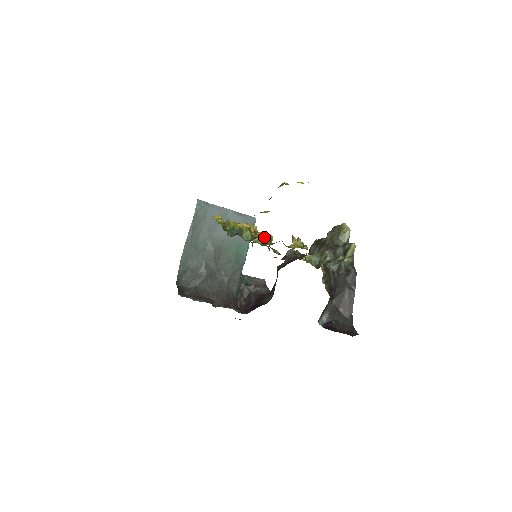
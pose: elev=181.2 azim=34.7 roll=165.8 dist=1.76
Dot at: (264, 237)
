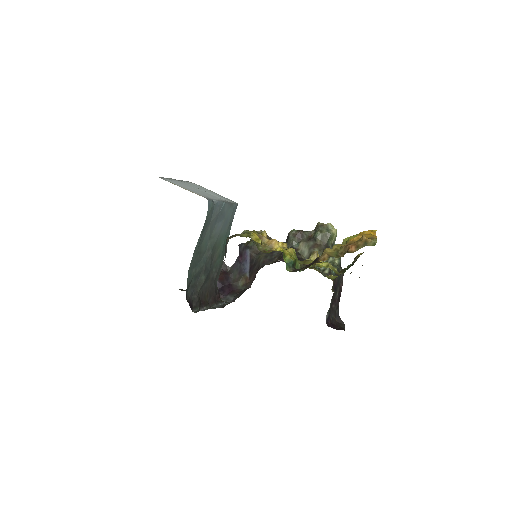
Dot at: (295, 256)
